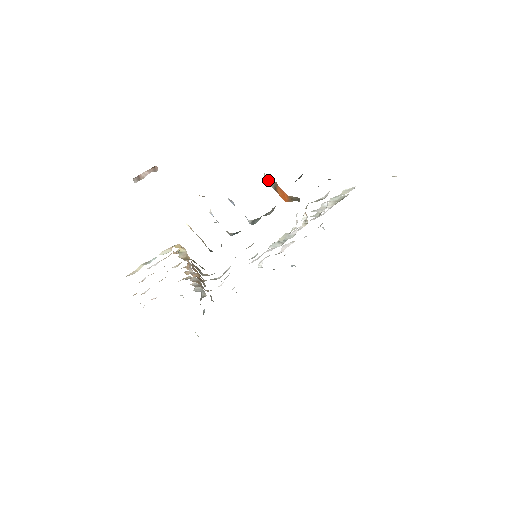
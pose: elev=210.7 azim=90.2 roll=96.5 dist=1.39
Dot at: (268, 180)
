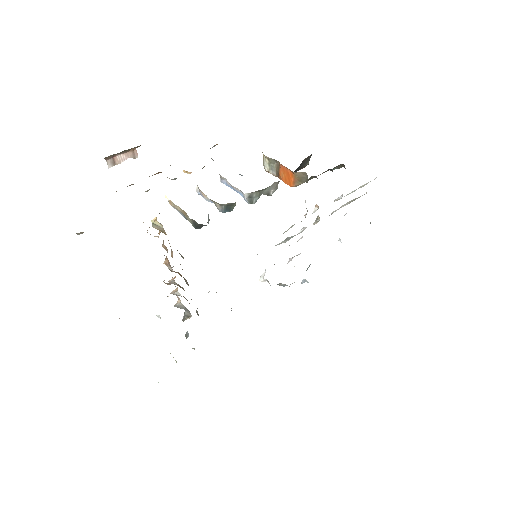
Dot at: (269, 164)
